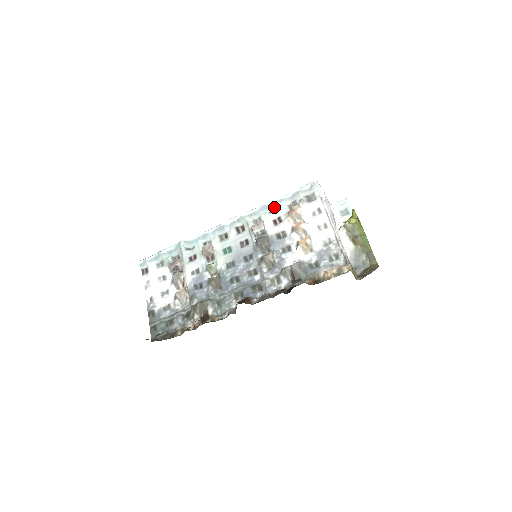
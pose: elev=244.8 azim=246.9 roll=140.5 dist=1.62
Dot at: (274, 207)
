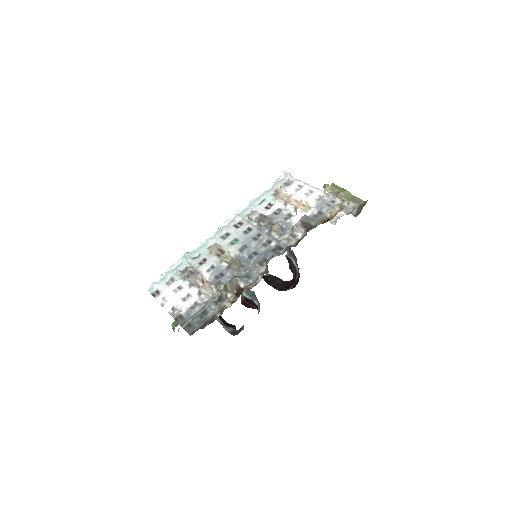
Dot at: (261, 199)
